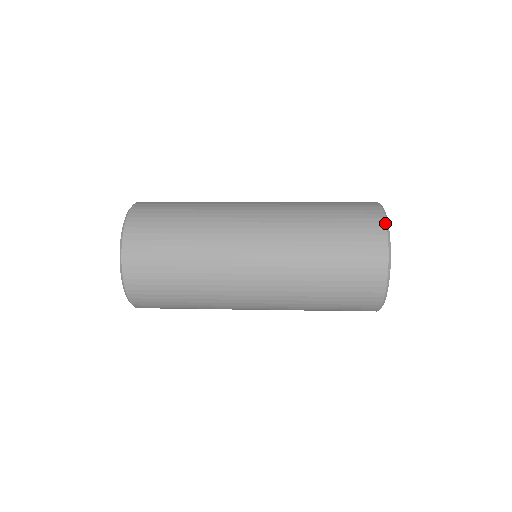
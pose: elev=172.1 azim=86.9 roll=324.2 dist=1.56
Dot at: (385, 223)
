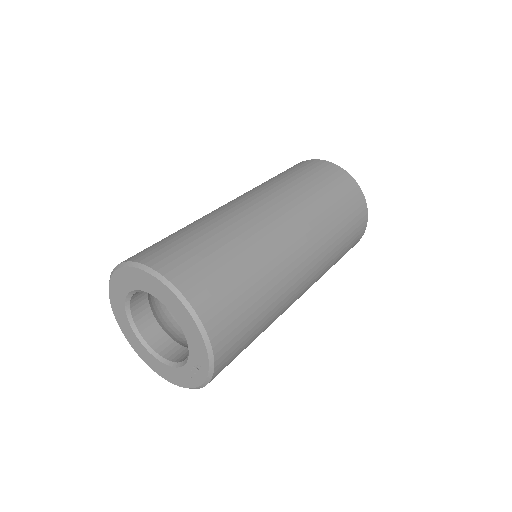
Dot at: (342, 168)
